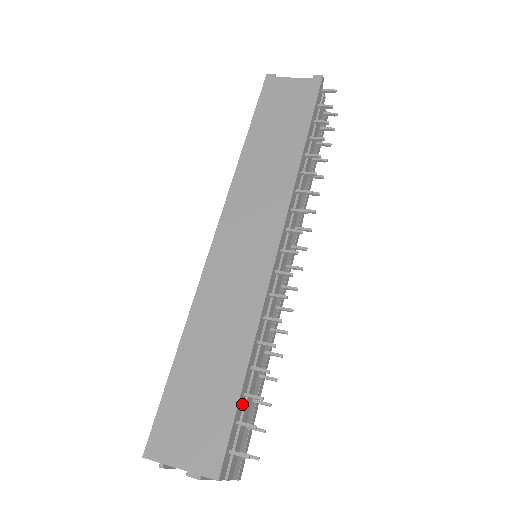
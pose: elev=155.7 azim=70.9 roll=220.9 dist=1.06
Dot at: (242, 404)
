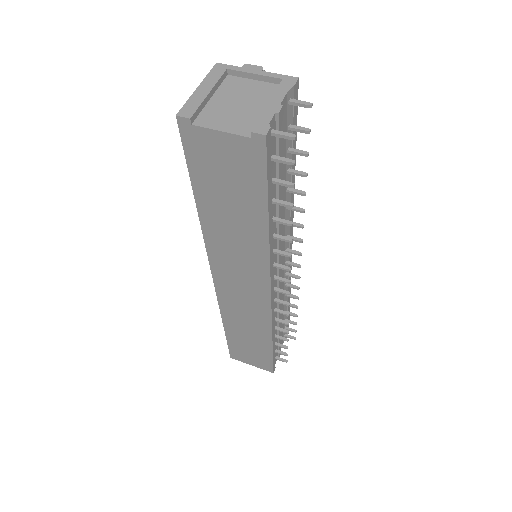
Dot at: occluded
